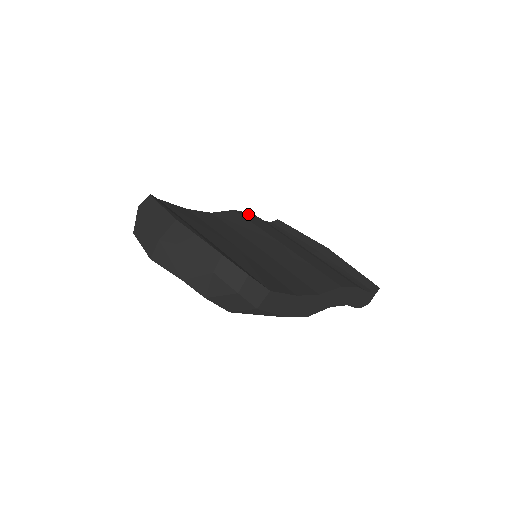
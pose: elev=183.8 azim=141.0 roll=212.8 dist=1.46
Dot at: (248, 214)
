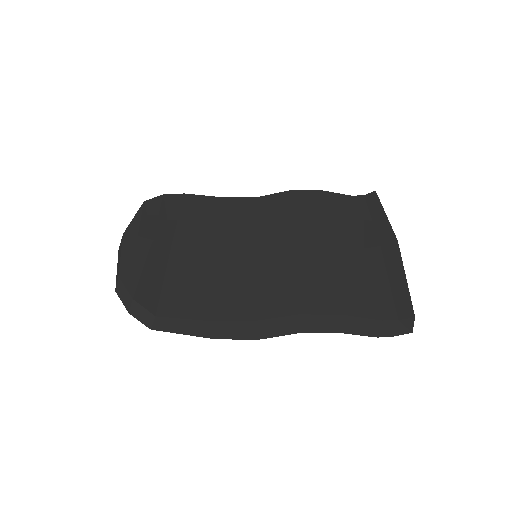
Dot at: (310, 193)
